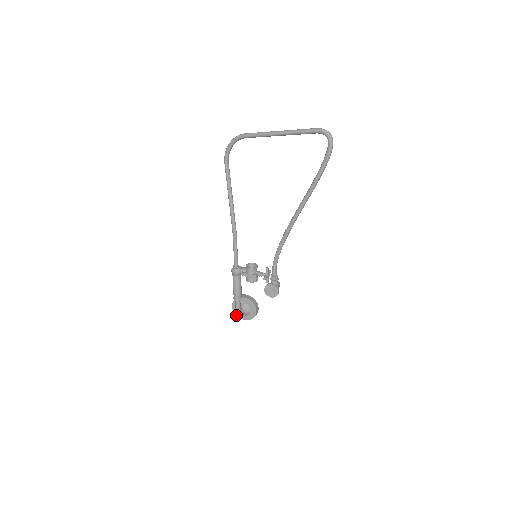
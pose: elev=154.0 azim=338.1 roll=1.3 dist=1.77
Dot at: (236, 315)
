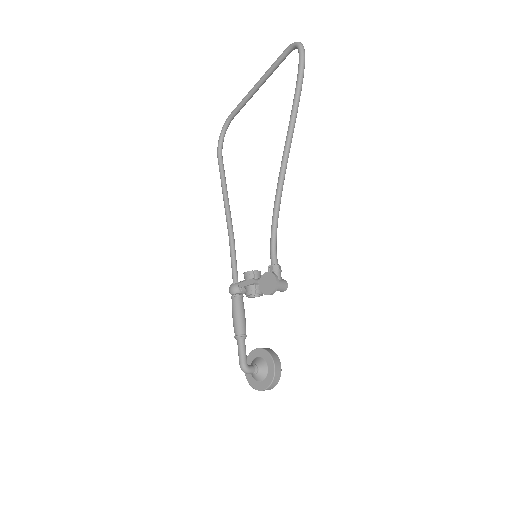
Dot at: occluded
